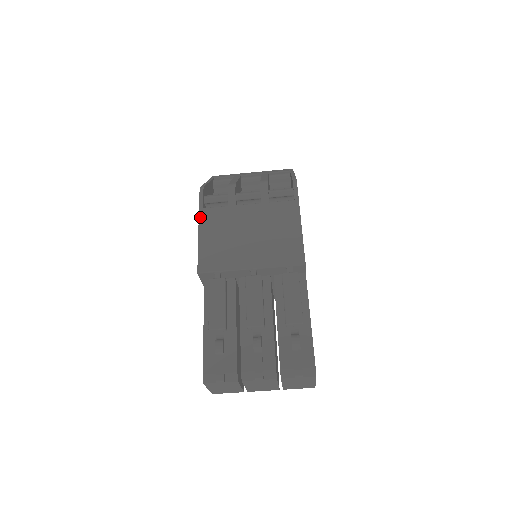
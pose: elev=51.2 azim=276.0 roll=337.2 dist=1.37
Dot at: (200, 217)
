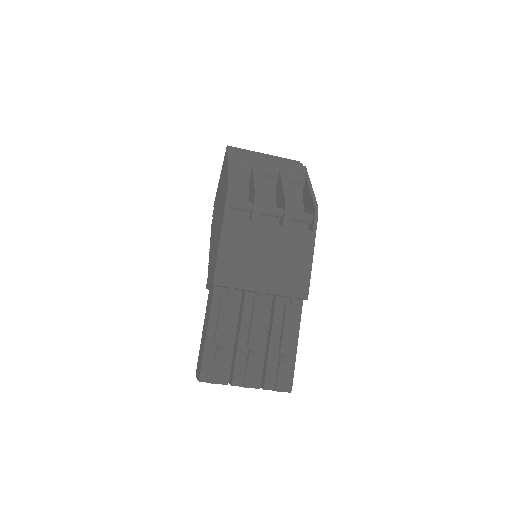
Dot at: (224, 225)
